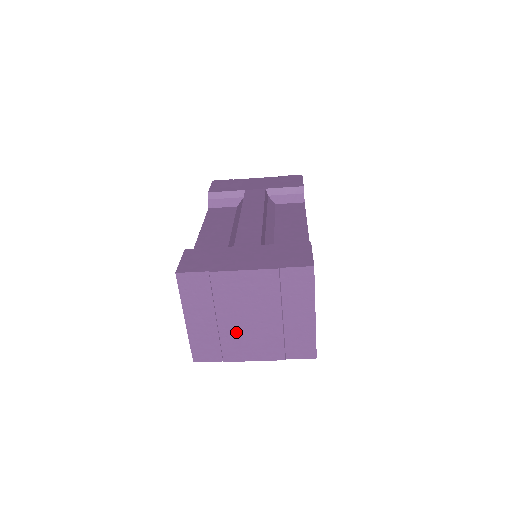
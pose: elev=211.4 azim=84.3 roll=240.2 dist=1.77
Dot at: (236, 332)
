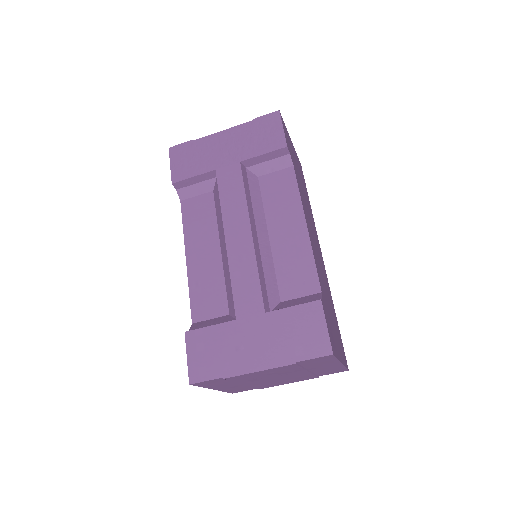
Dot at: (266, 382)
